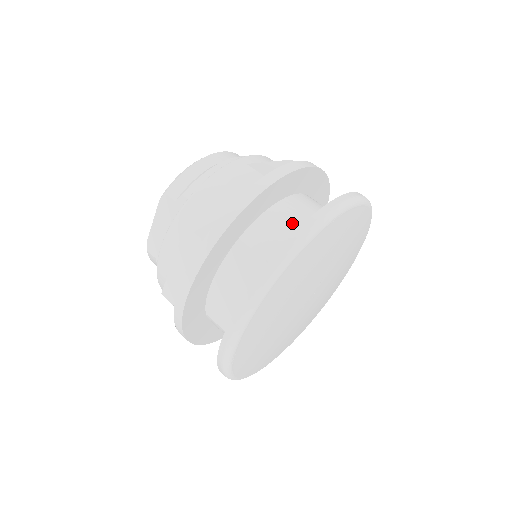
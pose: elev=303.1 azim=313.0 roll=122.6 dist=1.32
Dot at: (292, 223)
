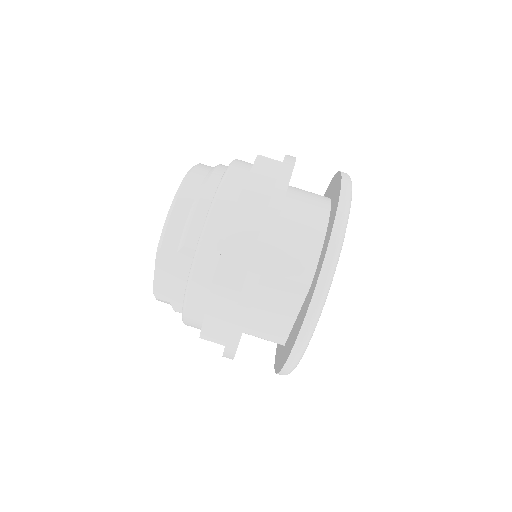
Dot at: (303, 236)
